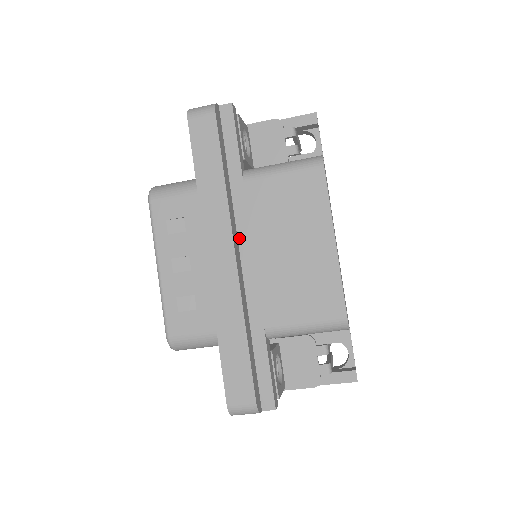
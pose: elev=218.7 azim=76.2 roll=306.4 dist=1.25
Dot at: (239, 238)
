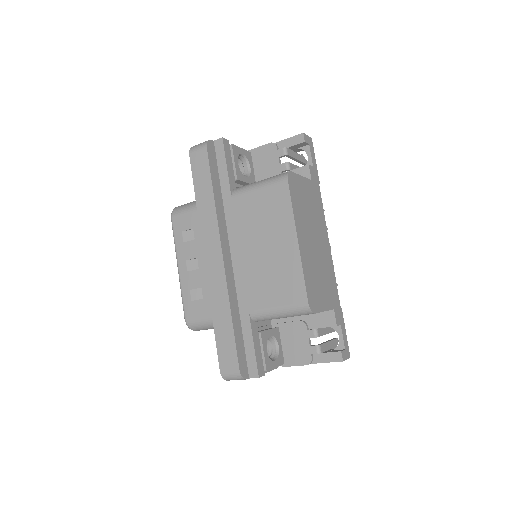
Dot at: (230, 242)
